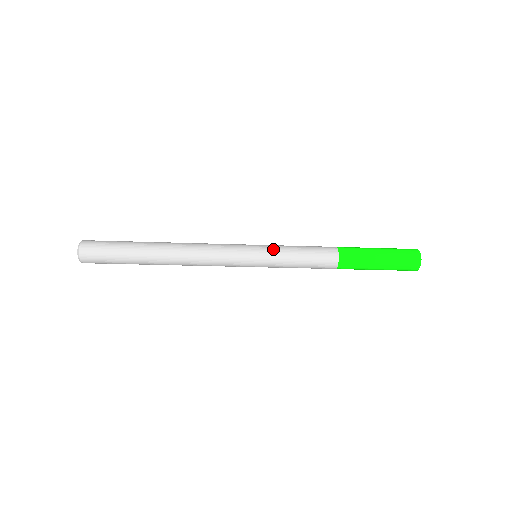
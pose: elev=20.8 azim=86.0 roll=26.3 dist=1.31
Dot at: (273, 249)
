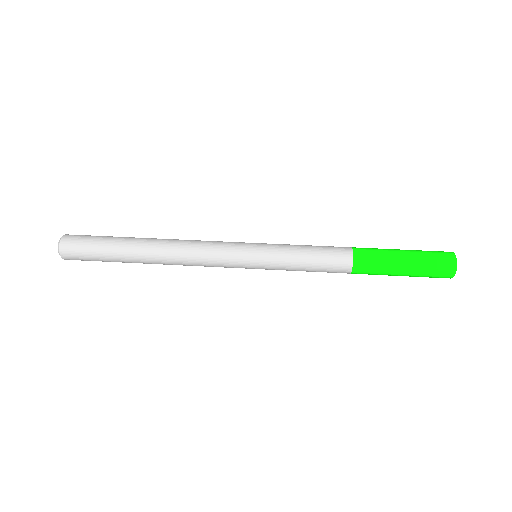
Dot at: (274, 260)
